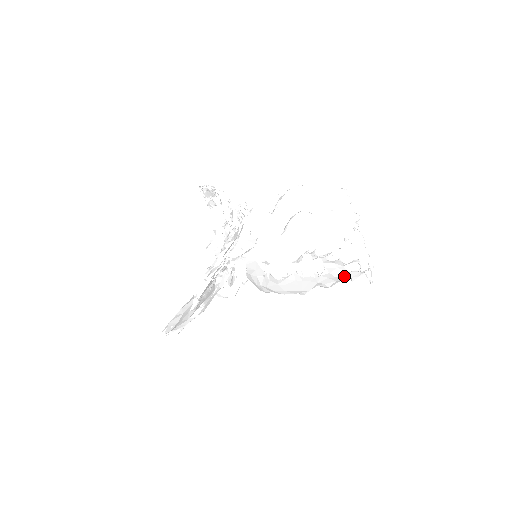
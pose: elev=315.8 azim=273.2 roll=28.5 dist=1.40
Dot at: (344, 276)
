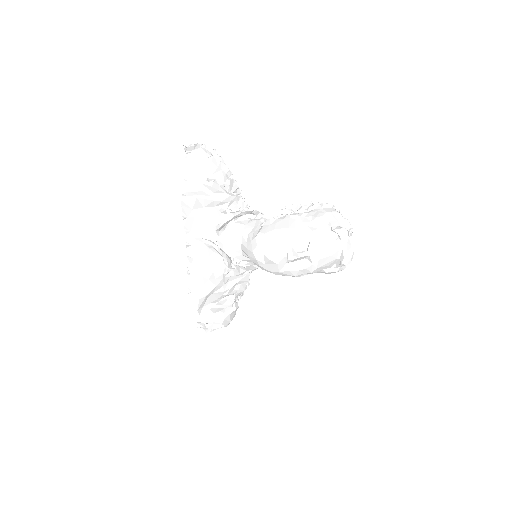
Dot at: (325, 226)
